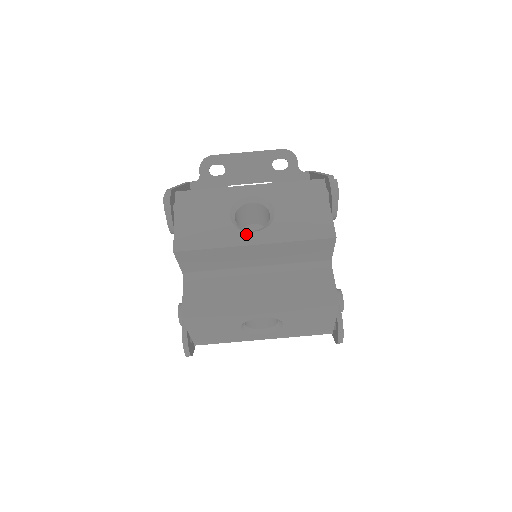
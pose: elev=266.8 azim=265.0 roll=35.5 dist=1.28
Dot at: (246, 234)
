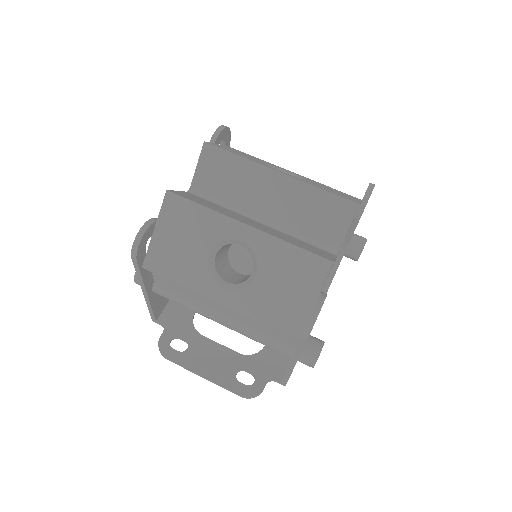
Dot at: (275, 169)
